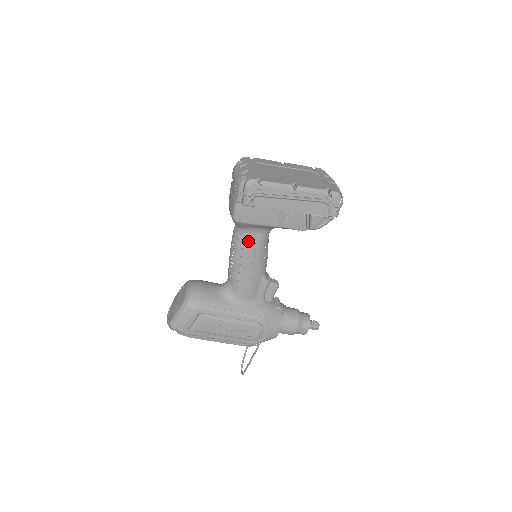
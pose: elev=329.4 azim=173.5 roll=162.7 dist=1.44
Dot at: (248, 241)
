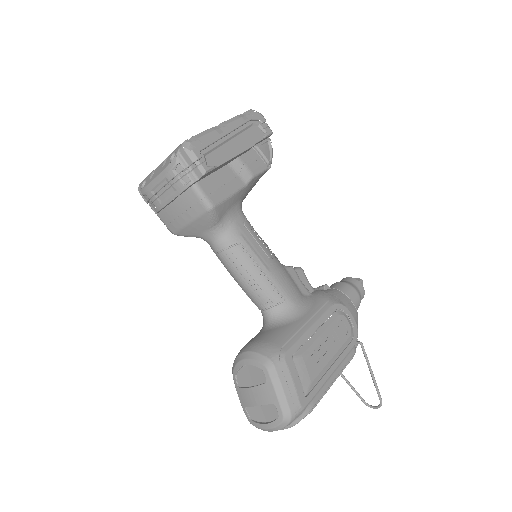
Dot at: (239, 232)
